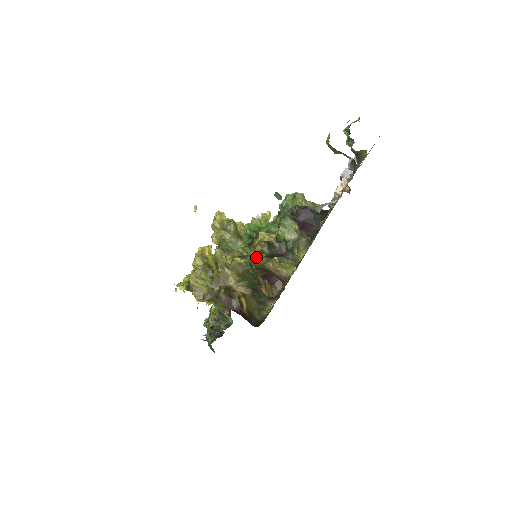
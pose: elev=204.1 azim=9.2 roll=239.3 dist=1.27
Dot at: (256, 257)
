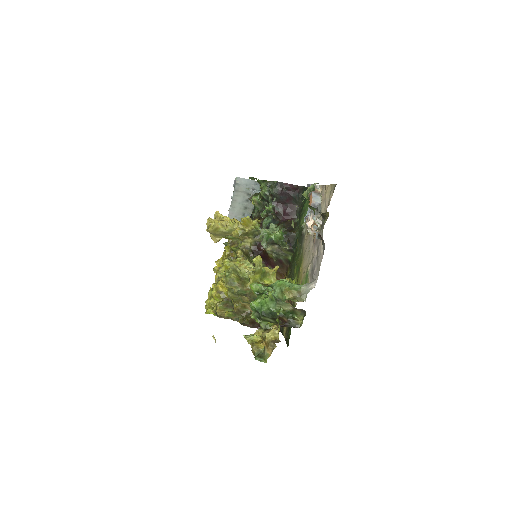
Dot at: (267, 326)
